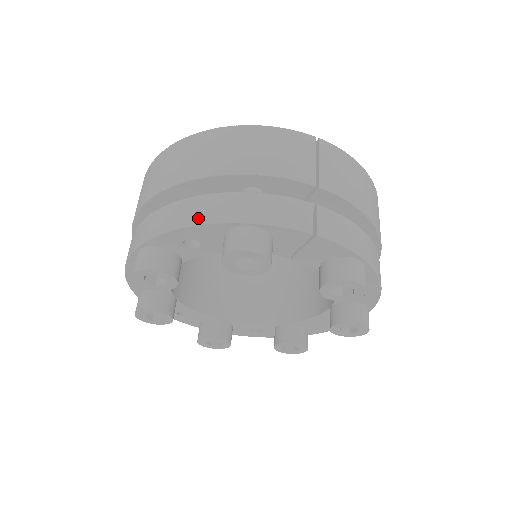
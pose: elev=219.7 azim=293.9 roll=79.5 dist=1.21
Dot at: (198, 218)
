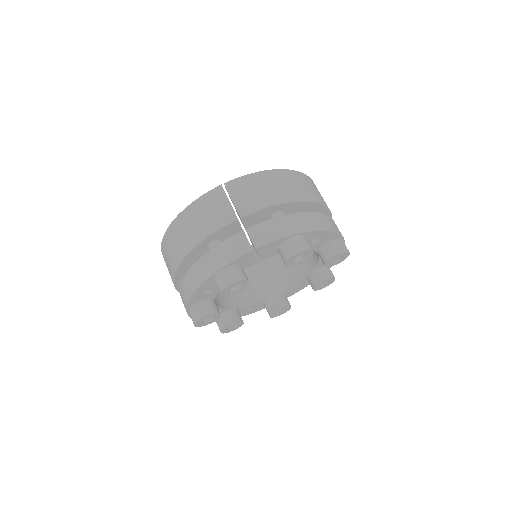
Dot at: (196, 284)
